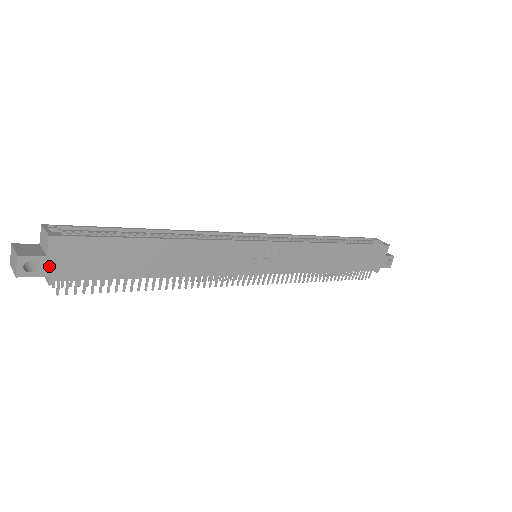
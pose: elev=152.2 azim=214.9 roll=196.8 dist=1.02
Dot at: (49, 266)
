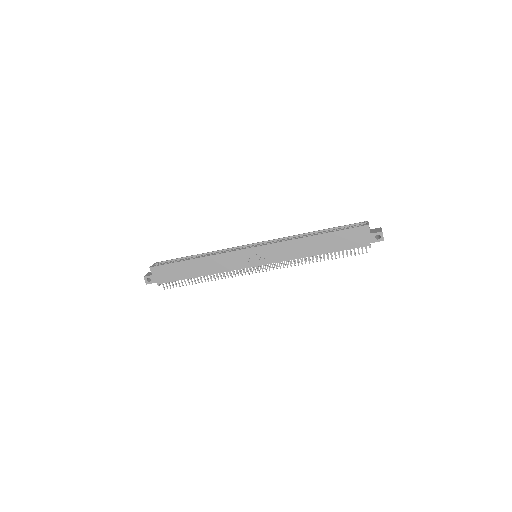
Dot at: (155, 279)
